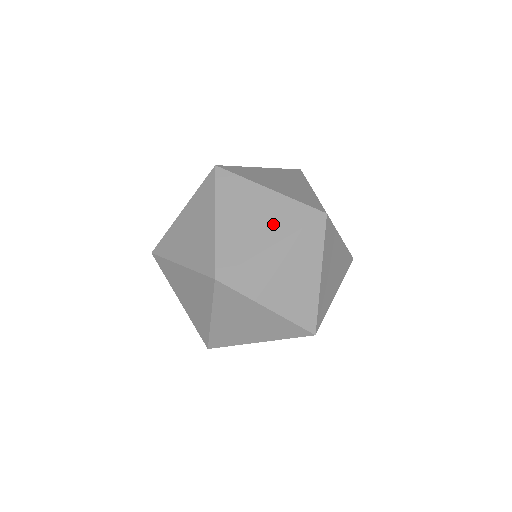
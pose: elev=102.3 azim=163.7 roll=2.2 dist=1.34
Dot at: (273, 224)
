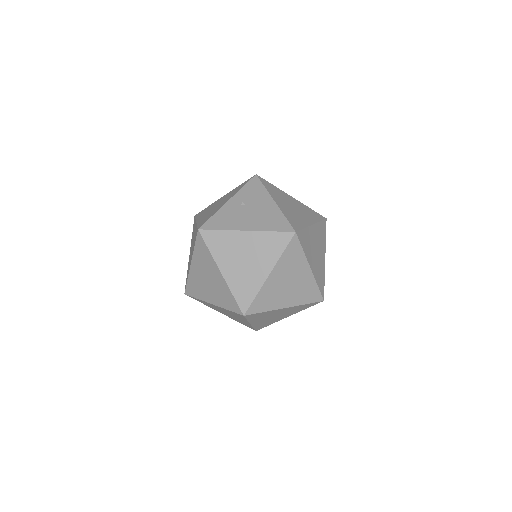
Dot at: (296, 294)
